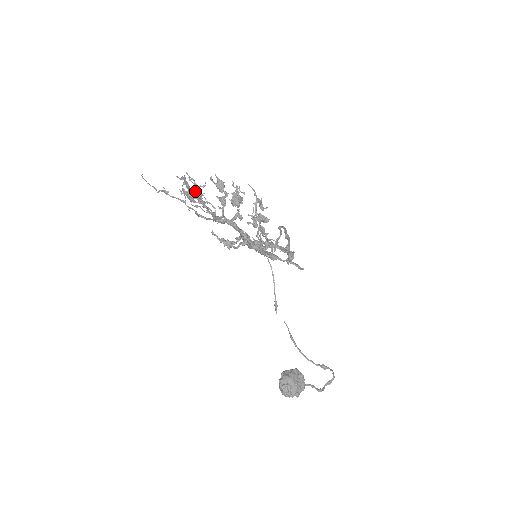
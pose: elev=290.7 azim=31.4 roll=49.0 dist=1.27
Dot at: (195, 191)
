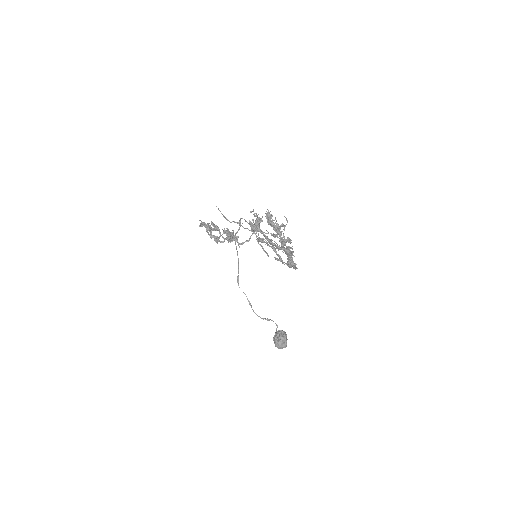
Dot at: occluded
